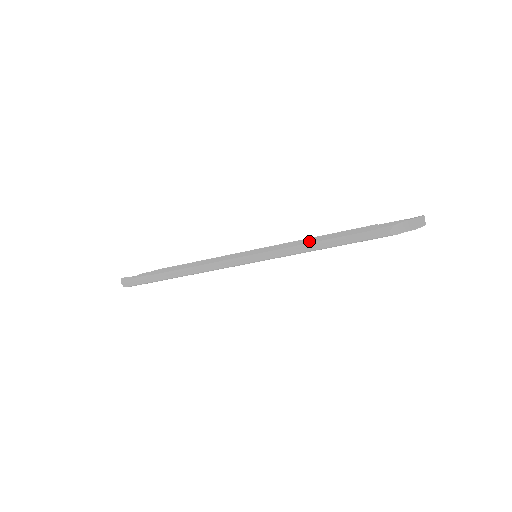
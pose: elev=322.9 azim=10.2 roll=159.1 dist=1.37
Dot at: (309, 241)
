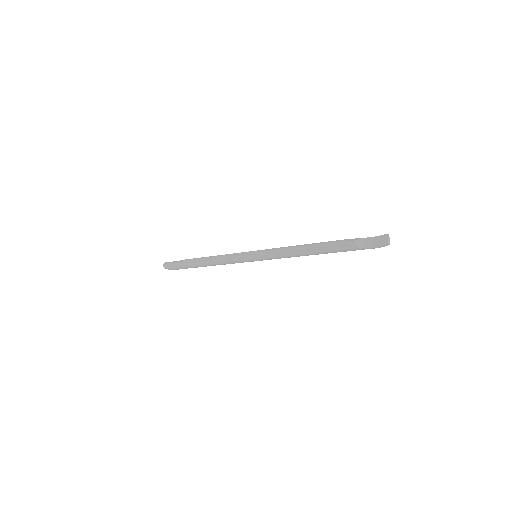
Dot at: (296, 246)
